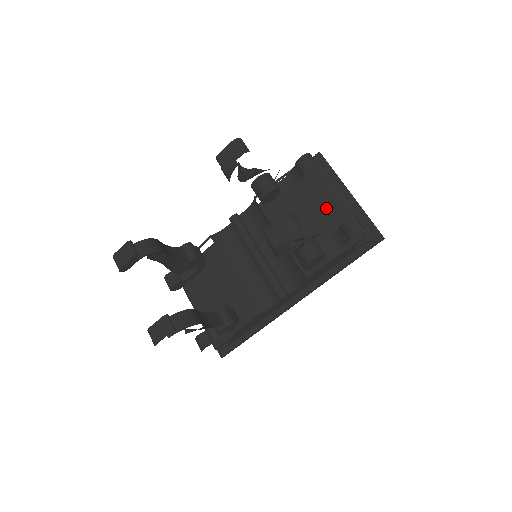
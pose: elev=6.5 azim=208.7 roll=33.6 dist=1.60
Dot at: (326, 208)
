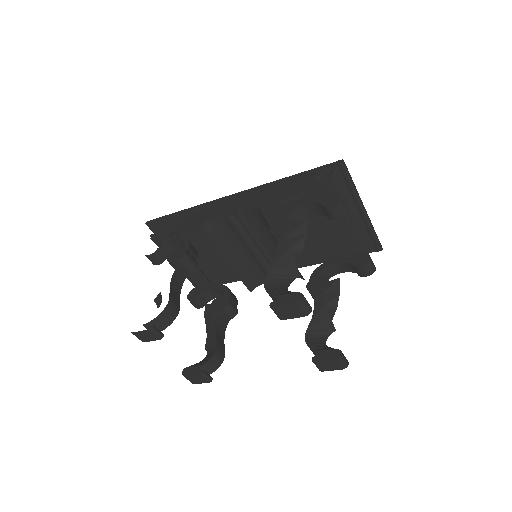
Dot at: (340, 234)
